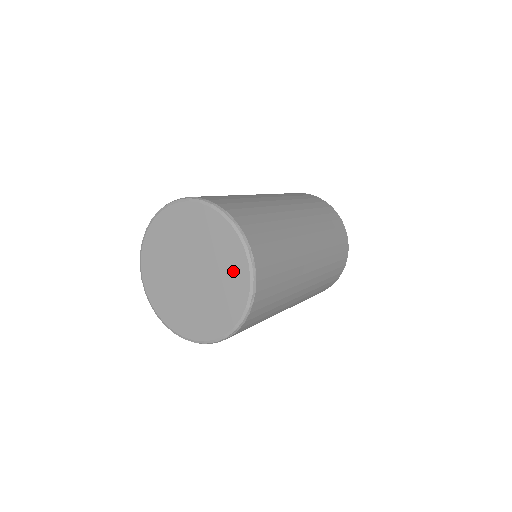
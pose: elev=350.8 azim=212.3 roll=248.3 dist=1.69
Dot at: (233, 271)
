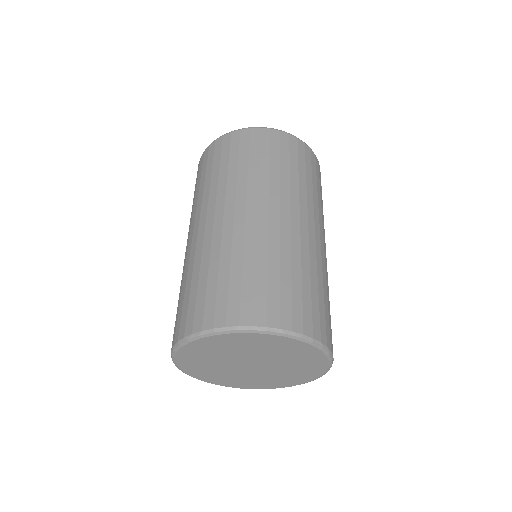
Dot at: (303, 356)
